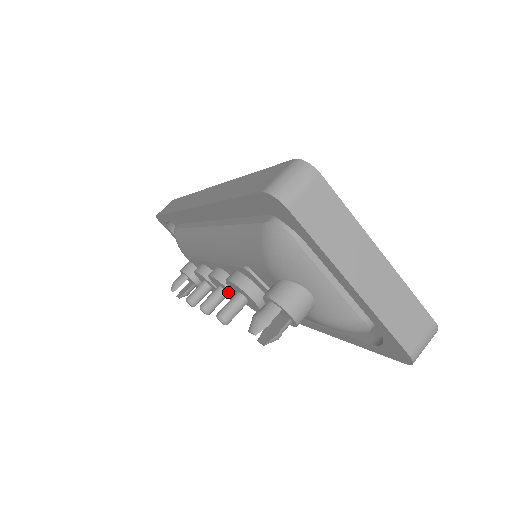
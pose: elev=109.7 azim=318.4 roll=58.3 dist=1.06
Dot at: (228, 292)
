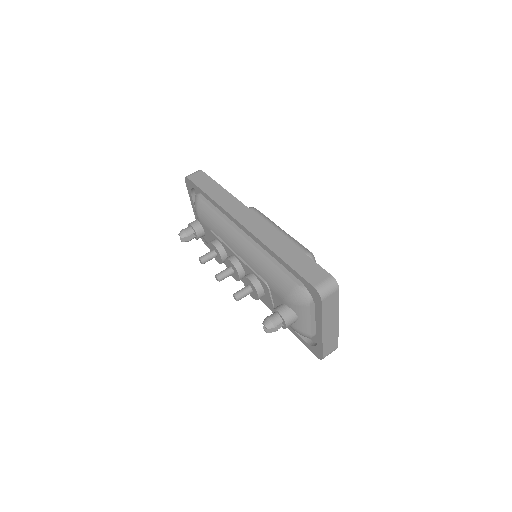
Dot at: (236, 274)
